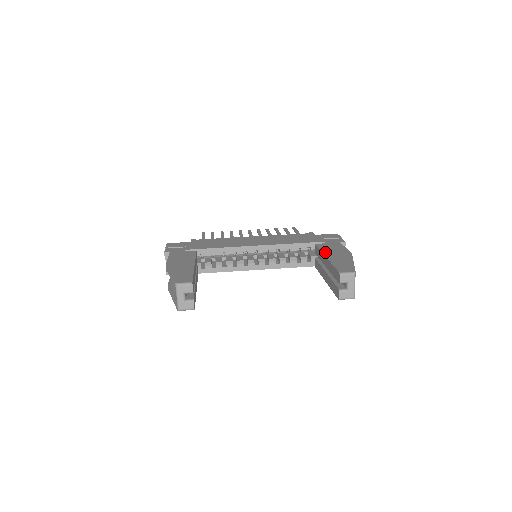
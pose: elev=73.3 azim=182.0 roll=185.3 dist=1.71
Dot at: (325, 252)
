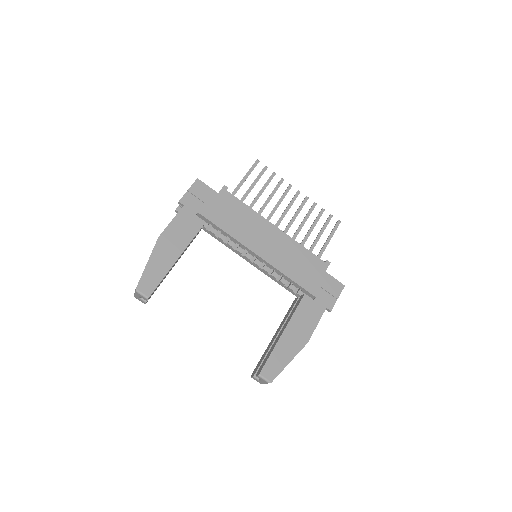
Dot at: (292, 322)
